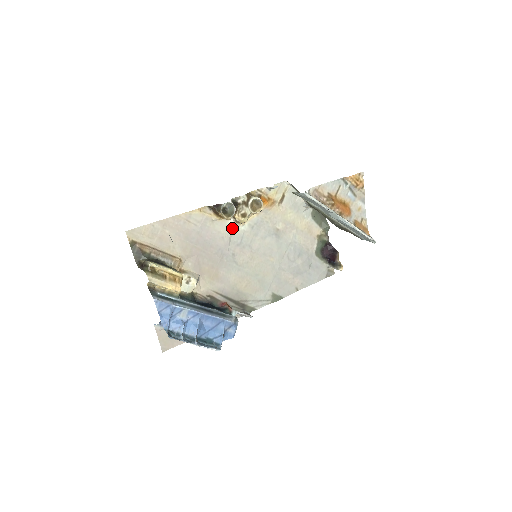
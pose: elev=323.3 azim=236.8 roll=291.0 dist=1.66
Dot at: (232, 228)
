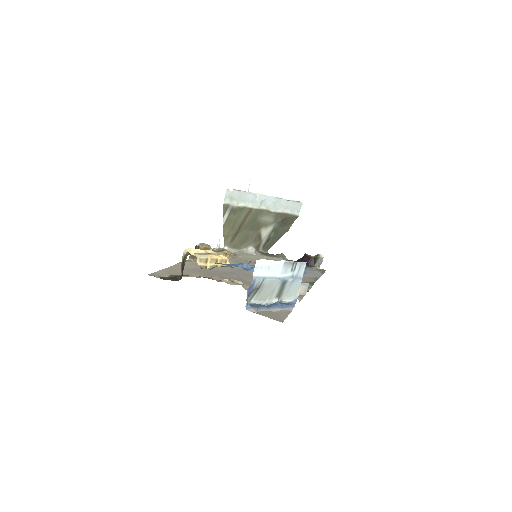
Dot at: occluded
